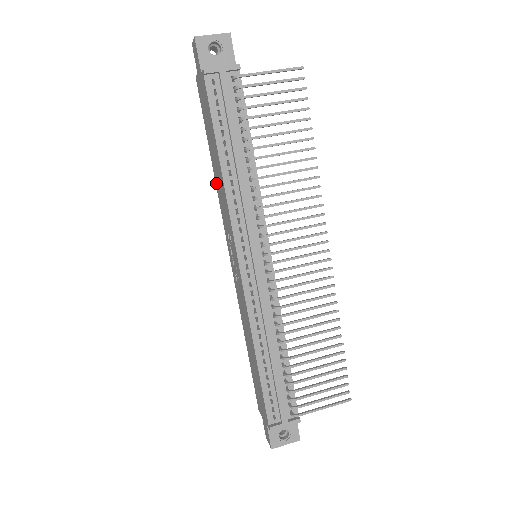
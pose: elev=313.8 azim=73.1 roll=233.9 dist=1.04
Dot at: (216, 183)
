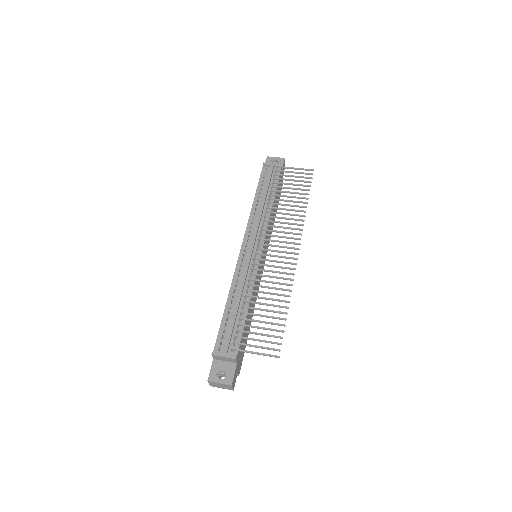
Dot at: occluded
